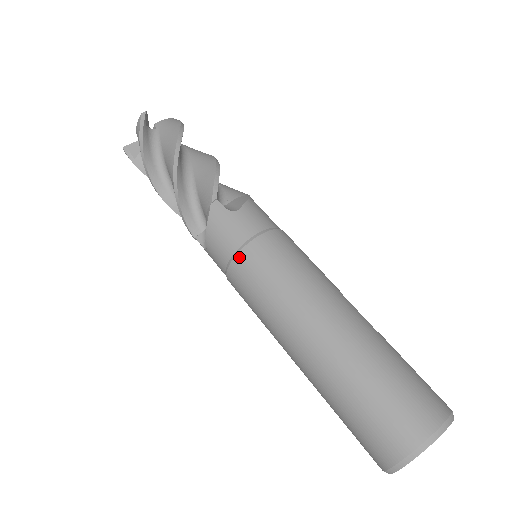
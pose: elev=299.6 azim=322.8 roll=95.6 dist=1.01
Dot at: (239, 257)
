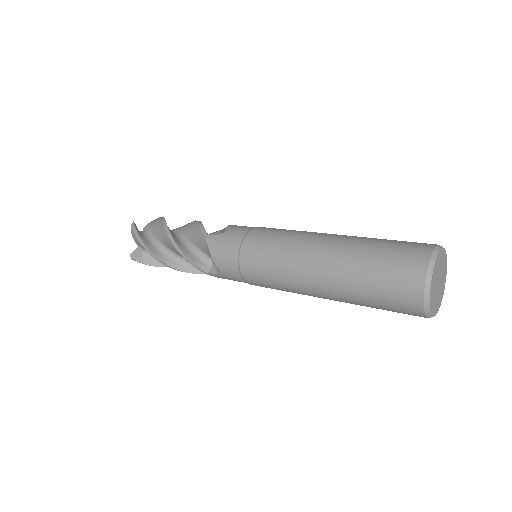
Dot at: (242, 254)
